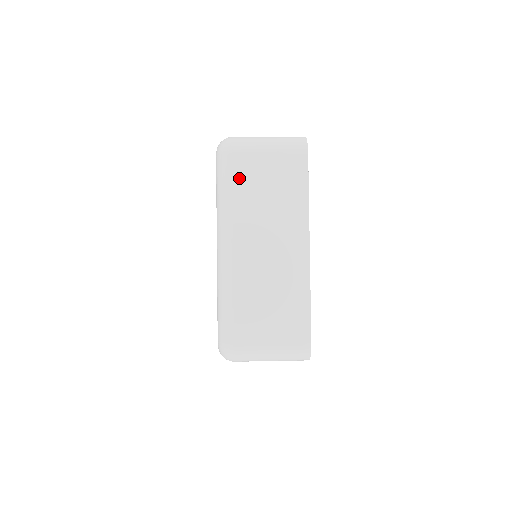
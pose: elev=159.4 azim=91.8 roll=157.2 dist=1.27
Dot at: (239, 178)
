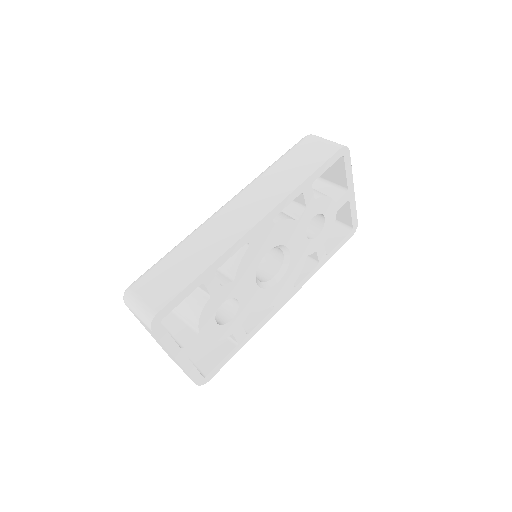
Dot at: occluded
